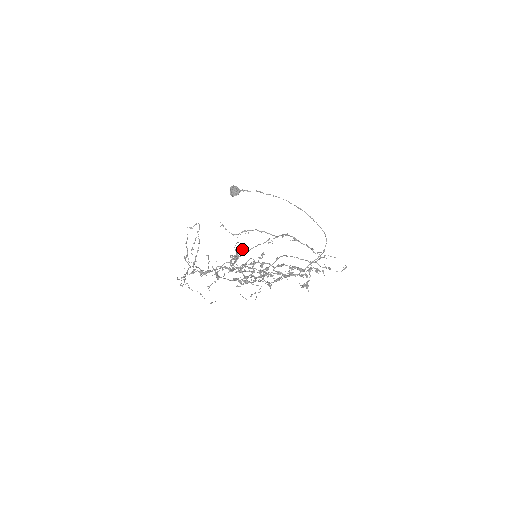
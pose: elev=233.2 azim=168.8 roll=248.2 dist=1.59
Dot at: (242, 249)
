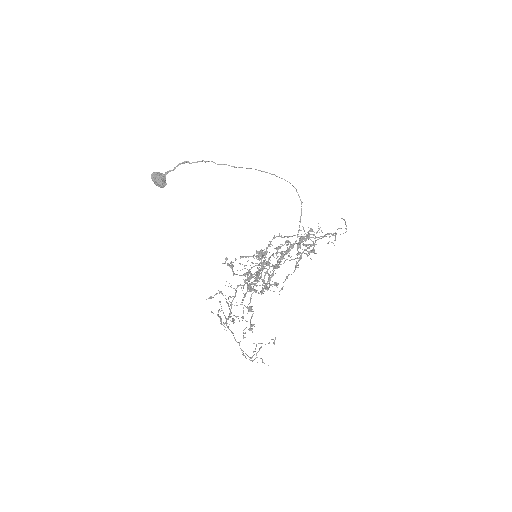
Dot at: occluded
